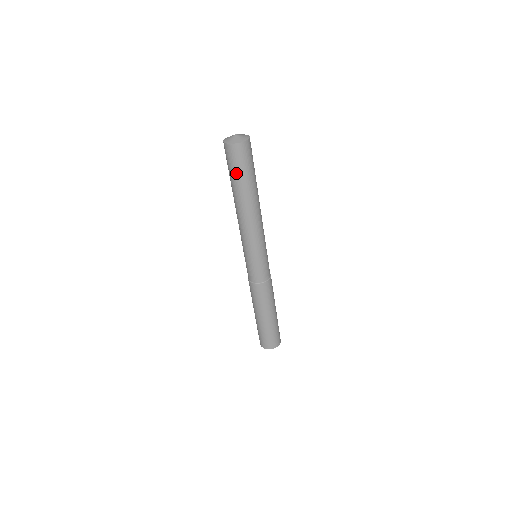
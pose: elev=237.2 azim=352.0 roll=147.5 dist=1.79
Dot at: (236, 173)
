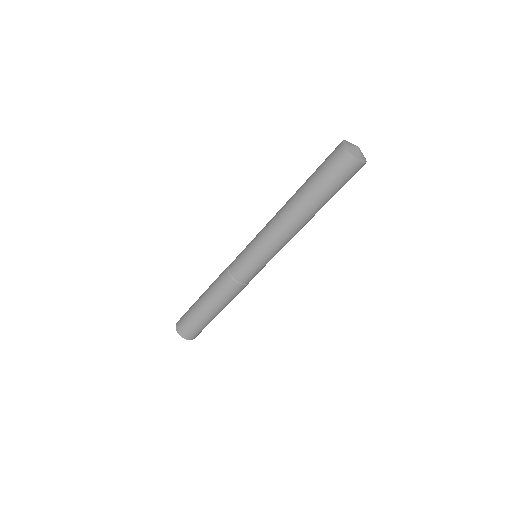
Dot at: (326, 180)
